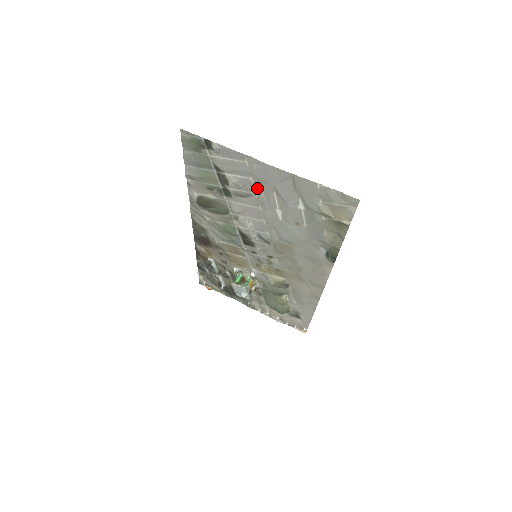
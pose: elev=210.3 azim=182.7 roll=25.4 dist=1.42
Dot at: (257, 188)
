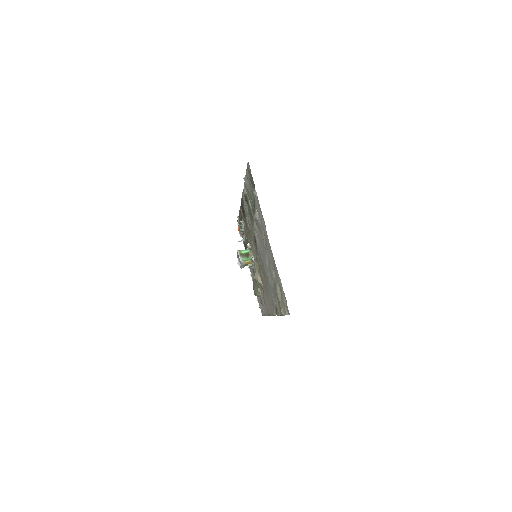
Dot at: (263, 237)
